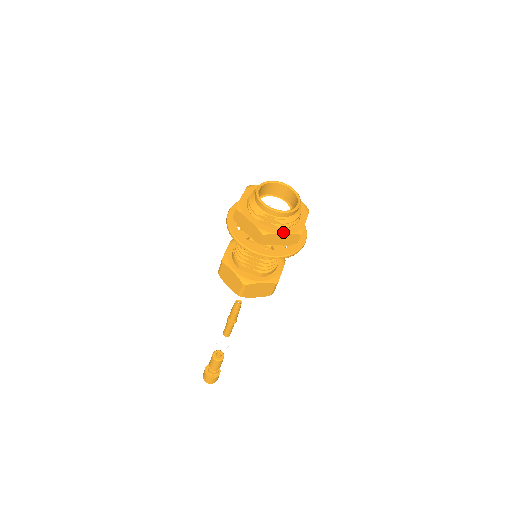
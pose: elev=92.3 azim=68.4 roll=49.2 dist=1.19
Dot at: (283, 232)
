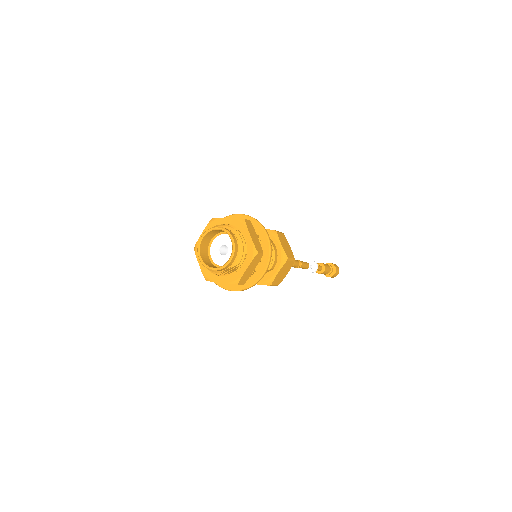
Dot at: (246, 267)
